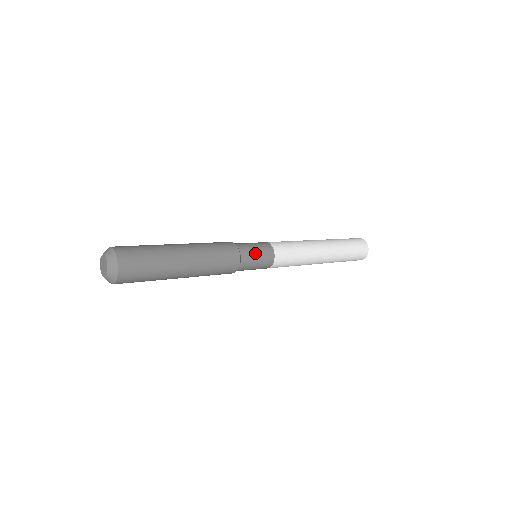
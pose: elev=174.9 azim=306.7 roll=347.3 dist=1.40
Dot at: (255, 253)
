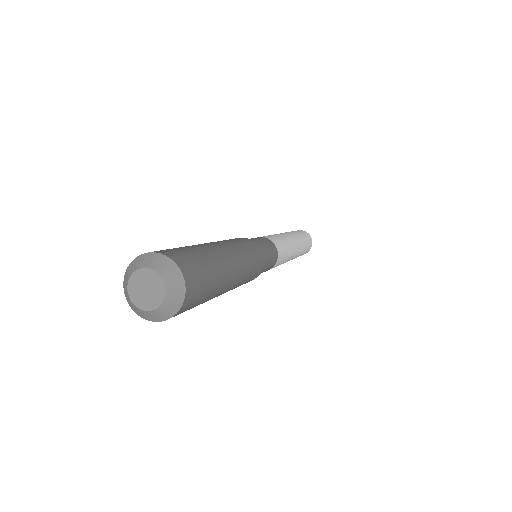
Dot at: (267, 248)
